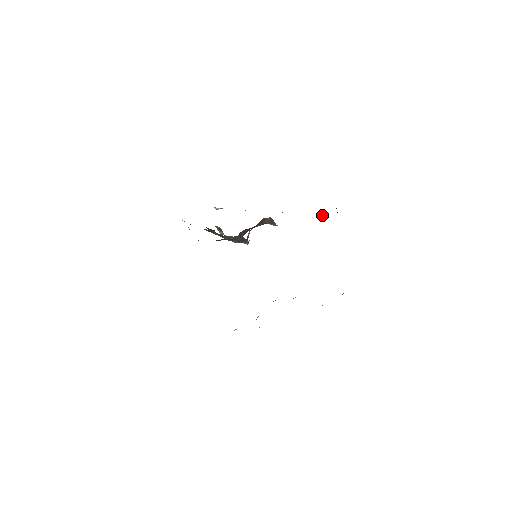
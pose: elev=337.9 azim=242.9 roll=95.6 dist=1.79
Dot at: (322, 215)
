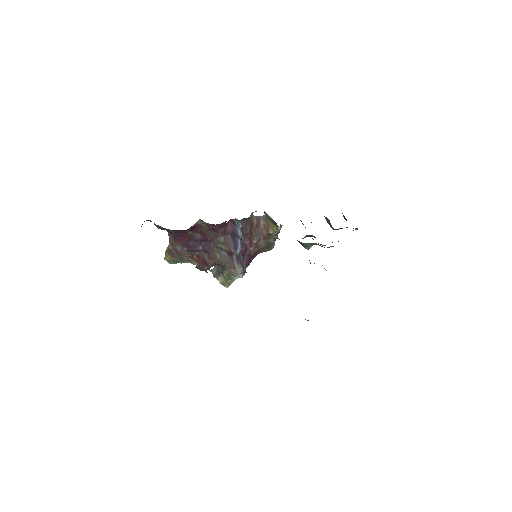
Dot at: (328, 220)
